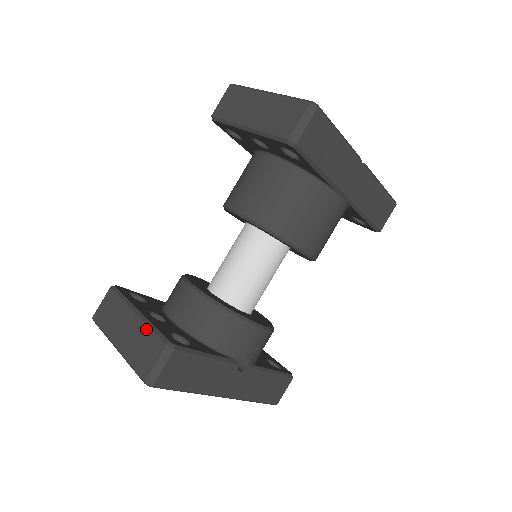
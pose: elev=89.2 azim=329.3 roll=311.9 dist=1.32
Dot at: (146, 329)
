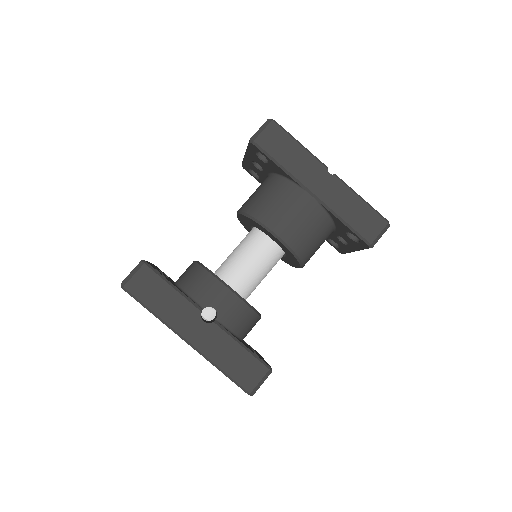
Dot at: occluded
